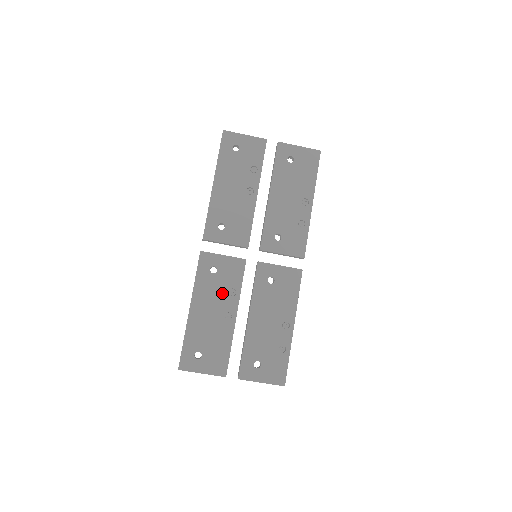
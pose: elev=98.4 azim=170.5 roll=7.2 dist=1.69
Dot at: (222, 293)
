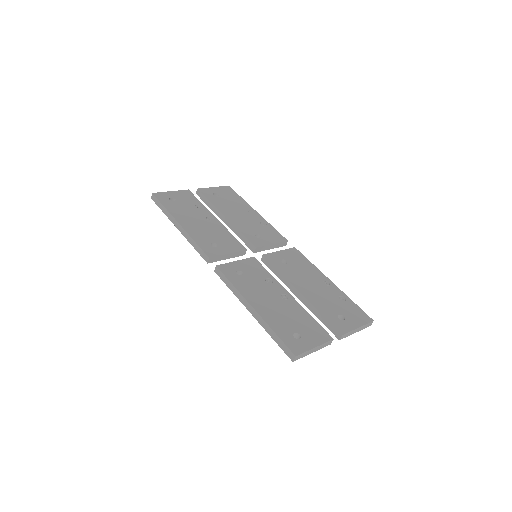
Dot at: (263, 285)
